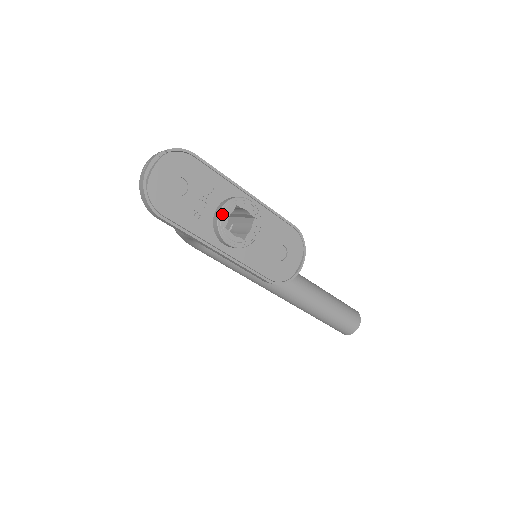
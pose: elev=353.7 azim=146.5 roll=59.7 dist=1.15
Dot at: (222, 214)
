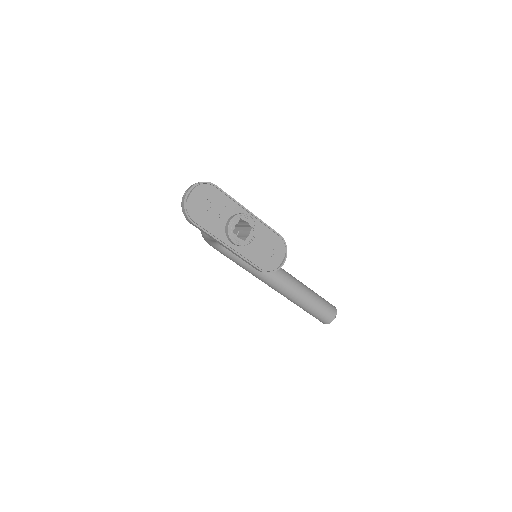
Dot at: (231, 223)
